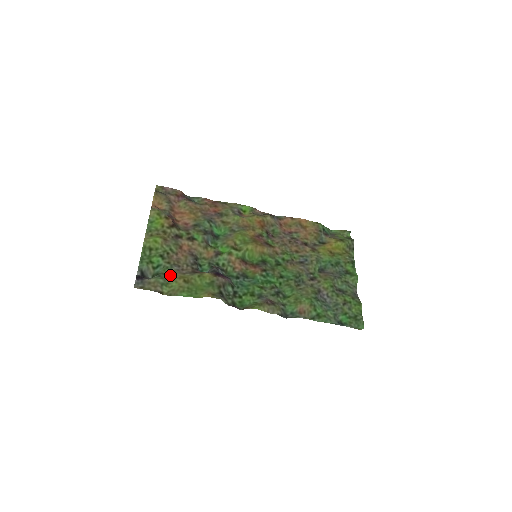
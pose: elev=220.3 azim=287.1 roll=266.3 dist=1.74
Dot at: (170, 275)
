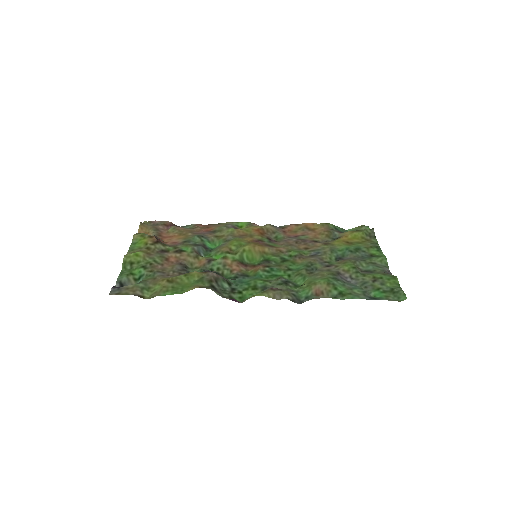
Dot at: (152, 280)
